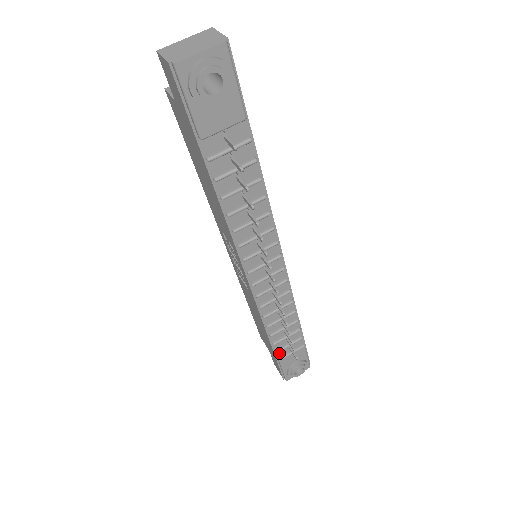
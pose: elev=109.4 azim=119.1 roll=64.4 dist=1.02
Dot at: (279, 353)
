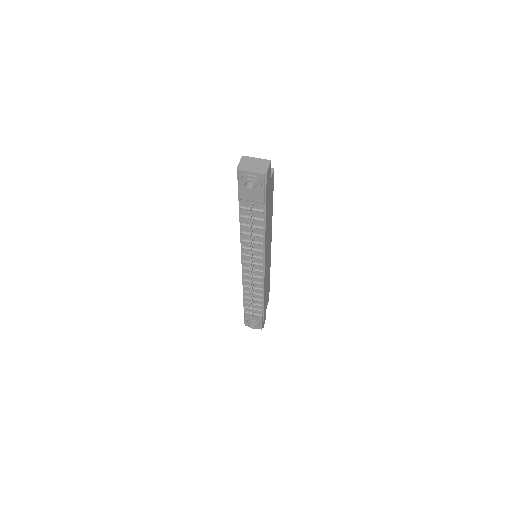
Dot at: (247, 309)
